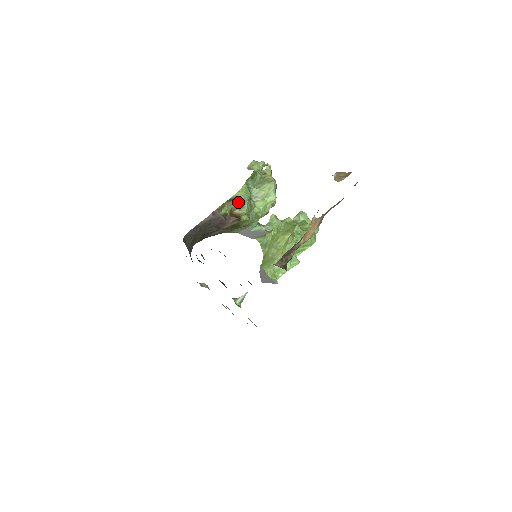
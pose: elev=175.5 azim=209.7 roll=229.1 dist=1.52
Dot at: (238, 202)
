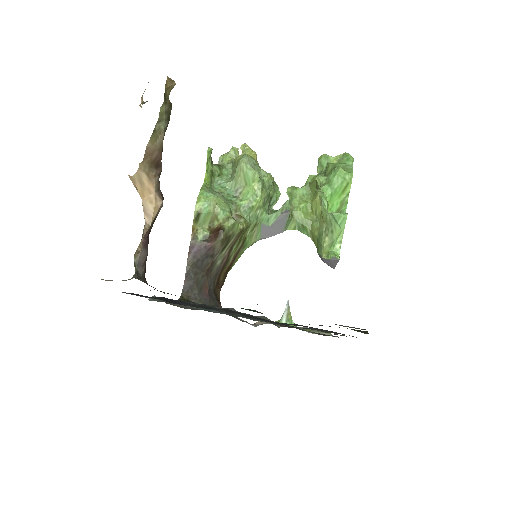
Dot at: (207, 214)
